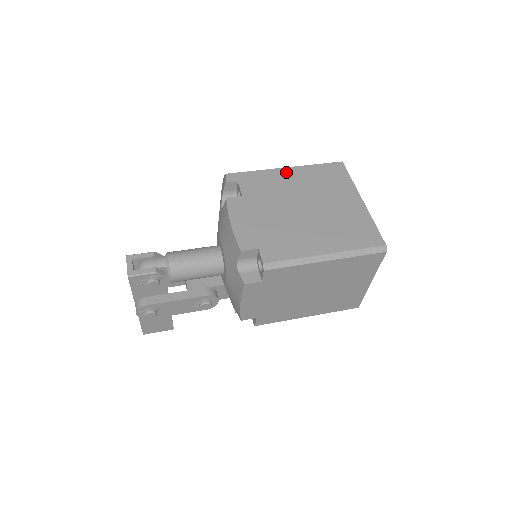
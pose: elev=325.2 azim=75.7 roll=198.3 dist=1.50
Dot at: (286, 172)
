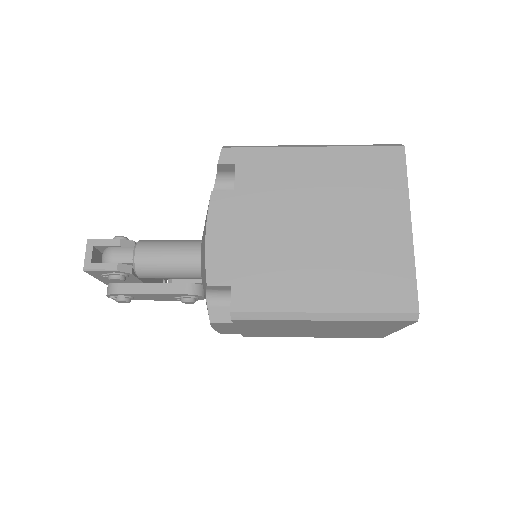
Dot at: (310, 156)
